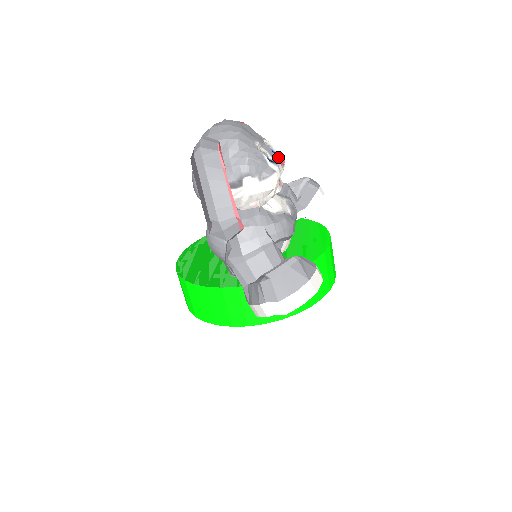
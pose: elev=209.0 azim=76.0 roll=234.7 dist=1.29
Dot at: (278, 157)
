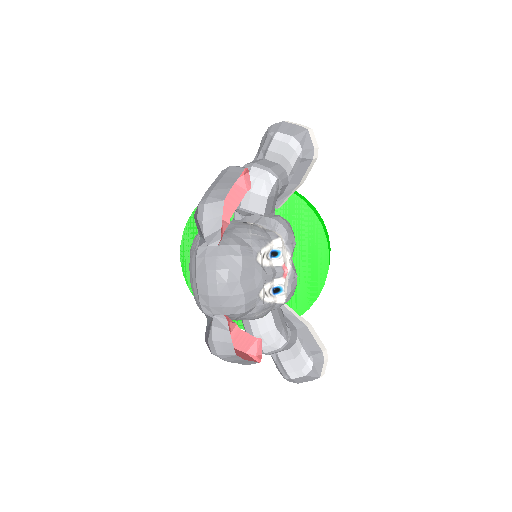
Dot at: (281, 273)
